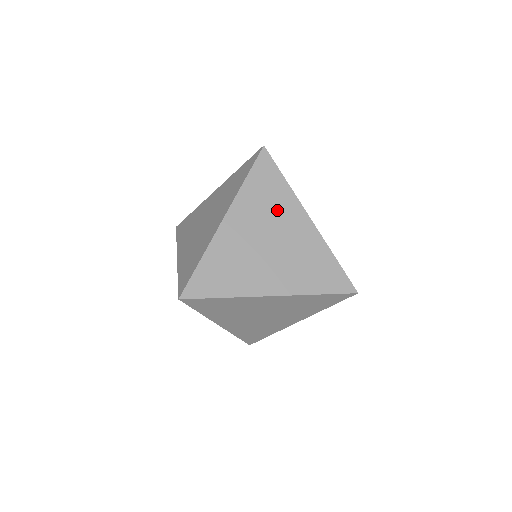
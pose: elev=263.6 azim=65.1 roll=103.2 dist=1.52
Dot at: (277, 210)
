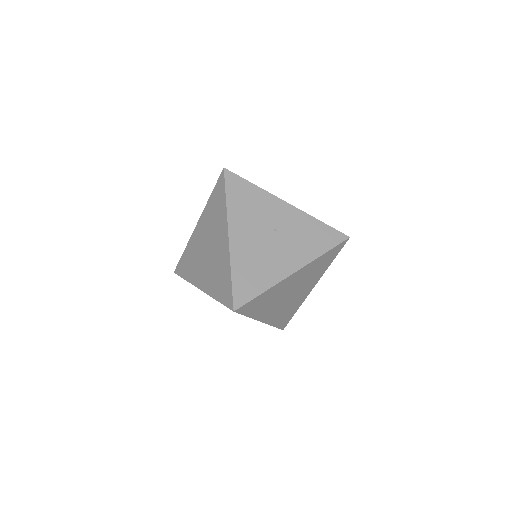
Dot at: (277, 294)
